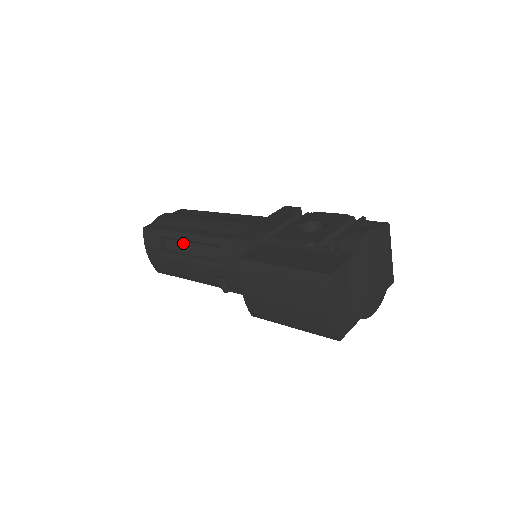
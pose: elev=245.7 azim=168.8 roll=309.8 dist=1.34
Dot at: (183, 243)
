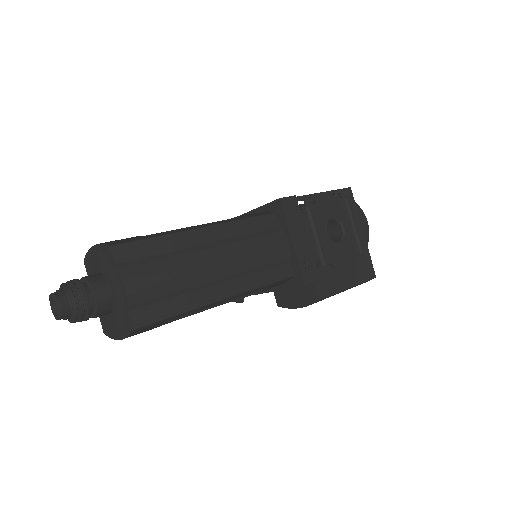
Dot at: occluded
